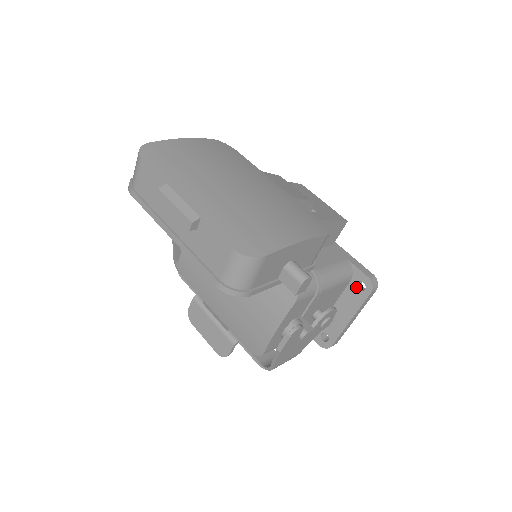
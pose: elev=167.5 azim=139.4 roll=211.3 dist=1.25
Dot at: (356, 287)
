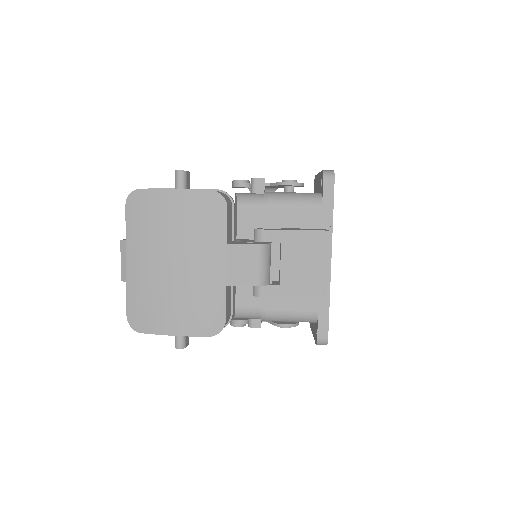
Dot at: occluded
